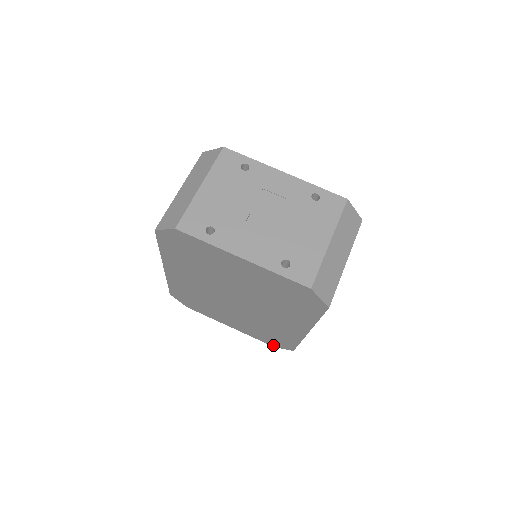
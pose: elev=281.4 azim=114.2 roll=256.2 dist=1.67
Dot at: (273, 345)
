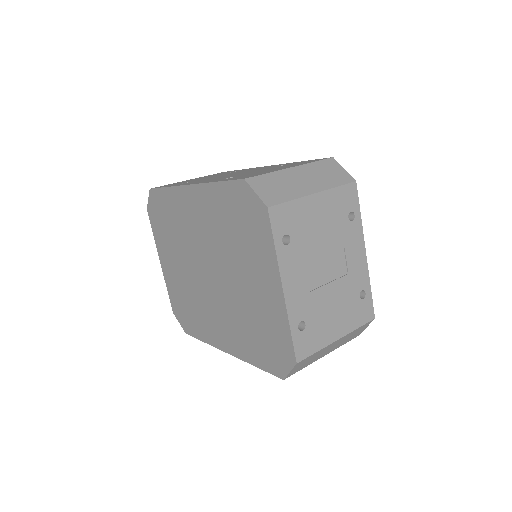
Dot at: (175, 311)
